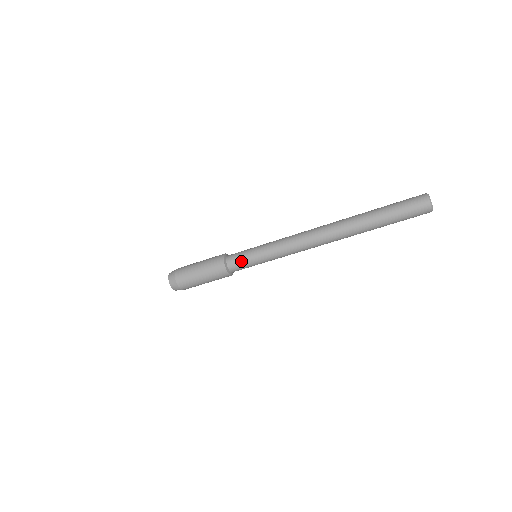
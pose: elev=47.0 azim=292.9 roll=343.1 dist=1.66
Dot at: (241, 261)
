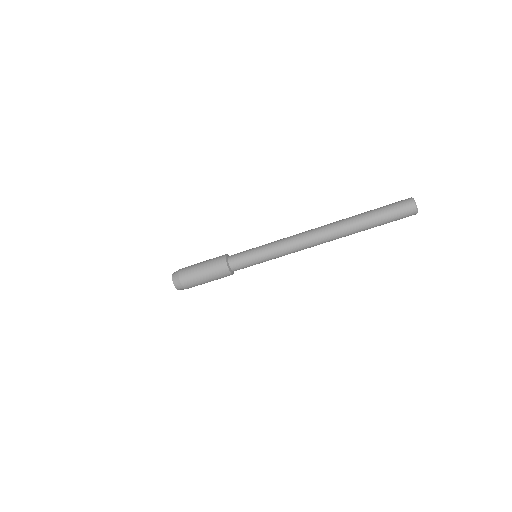
Dot at: (244, 264)
